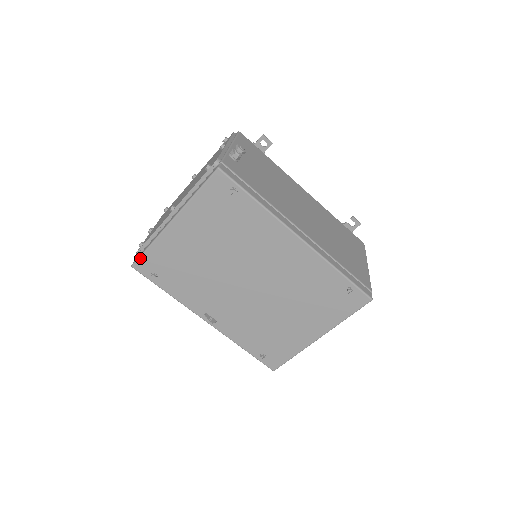
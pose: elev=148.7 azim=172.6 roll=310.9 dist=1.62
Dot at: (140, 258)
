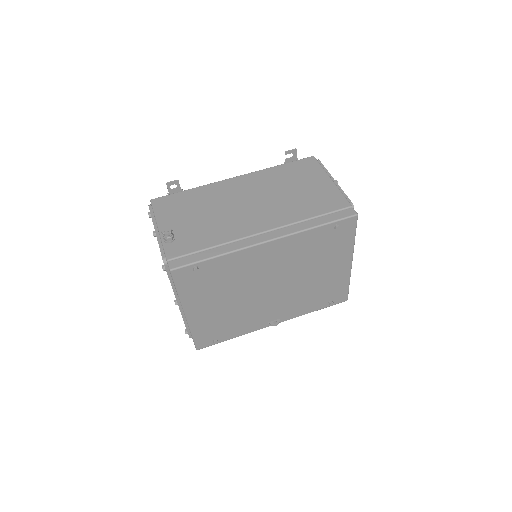
Dot at: (195, 343)
